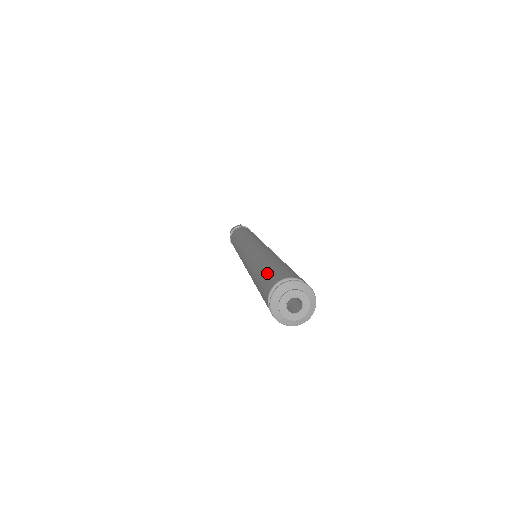
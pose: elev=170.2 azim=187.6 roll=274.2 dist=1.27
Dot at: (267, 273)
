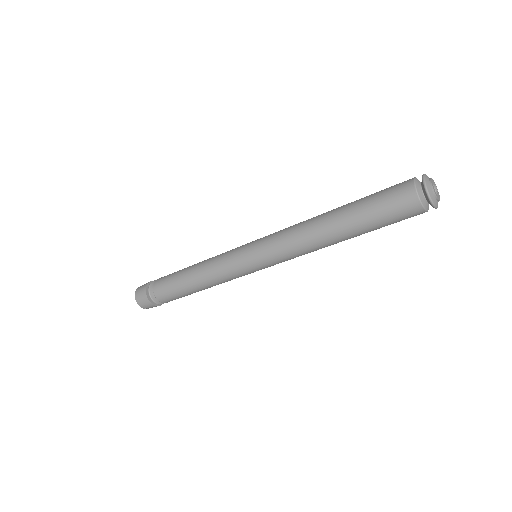
Dot at: (377, 192)
